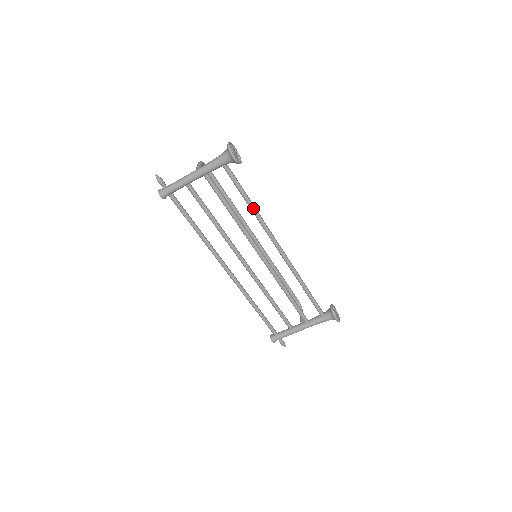
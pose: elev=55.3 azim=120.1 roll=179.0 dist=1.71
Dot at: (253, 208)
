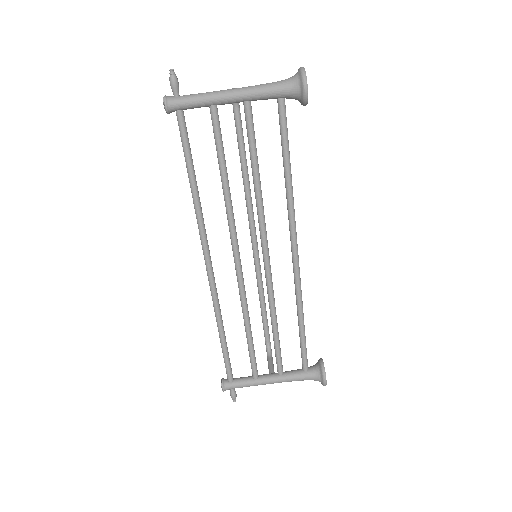
Dot at: (290, 181)
